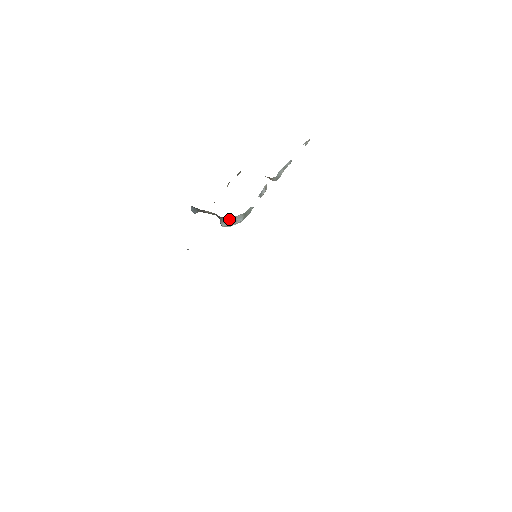
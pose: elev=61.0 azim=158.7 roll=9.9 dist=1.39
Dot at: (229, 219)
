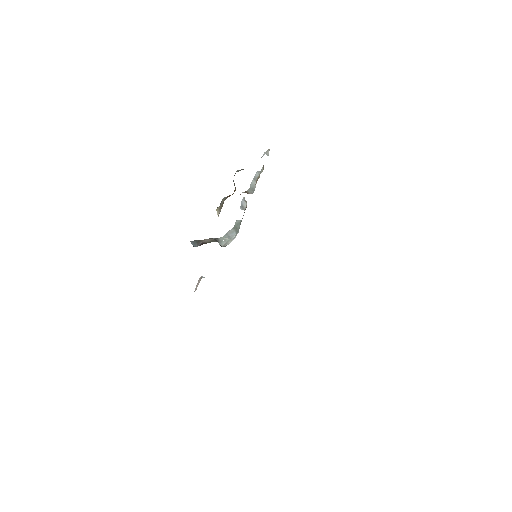
Dot at: (223, 237)
